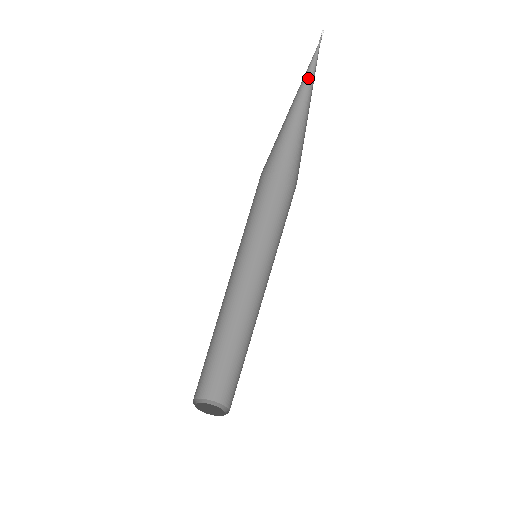
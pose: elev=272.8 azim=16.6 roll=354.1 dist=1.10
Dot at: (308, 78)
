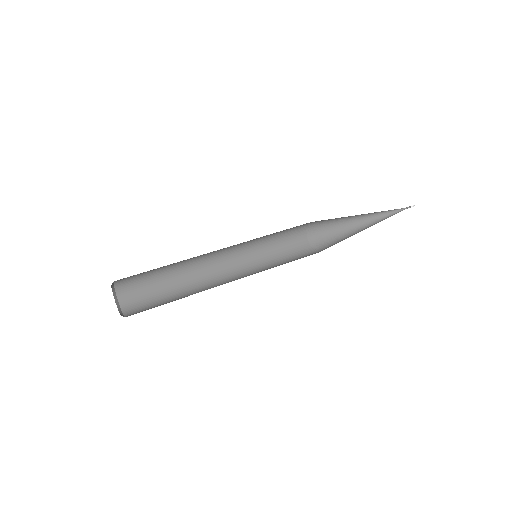
Dot at: (383, 215)
